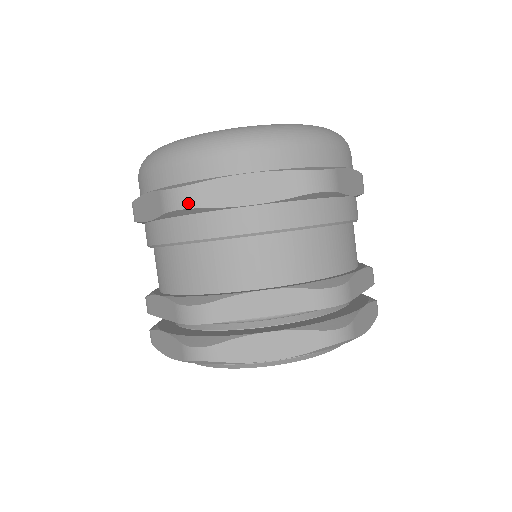
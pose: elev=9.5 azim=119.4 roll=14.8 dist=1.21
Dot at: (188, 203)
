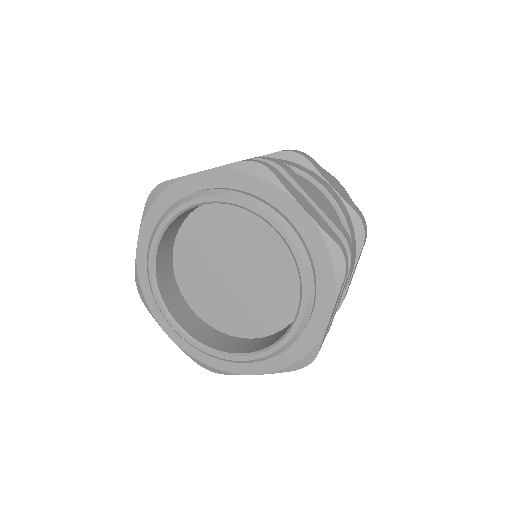
Dot at: occluded
